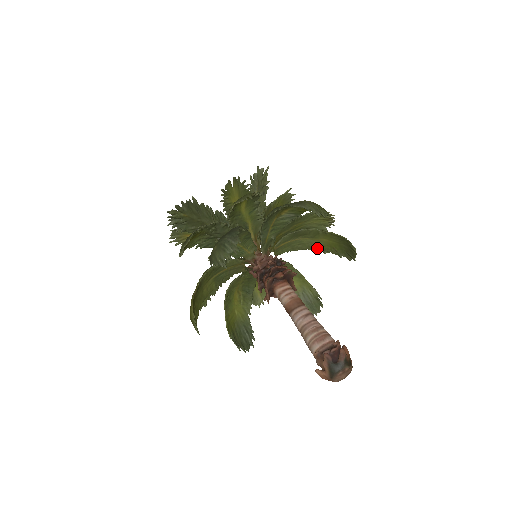
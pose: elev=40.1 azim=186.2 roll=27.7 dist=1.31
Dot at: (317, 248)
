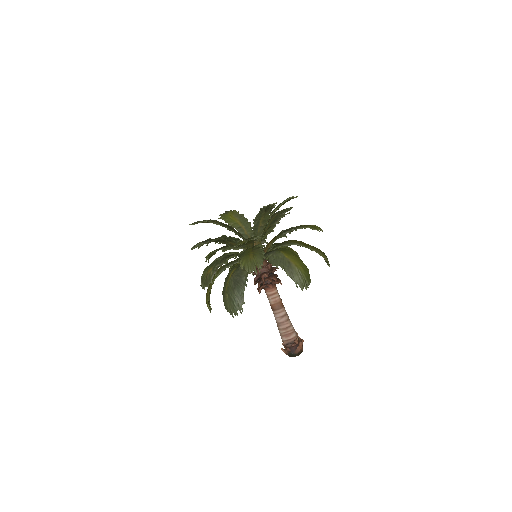
Dot at: occluded
